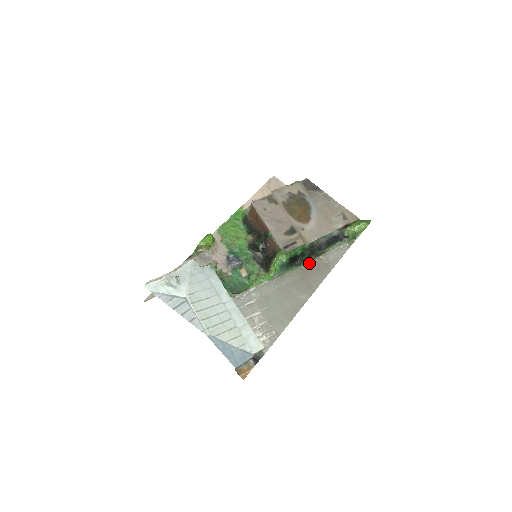
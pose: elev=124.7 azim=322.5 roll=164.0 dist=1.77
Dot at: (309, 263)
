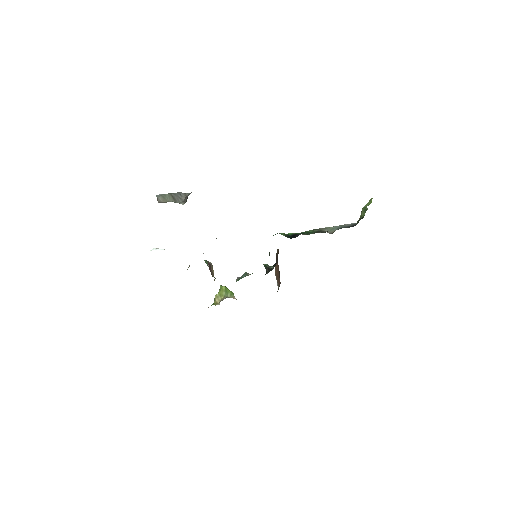
Dot at: occluded
